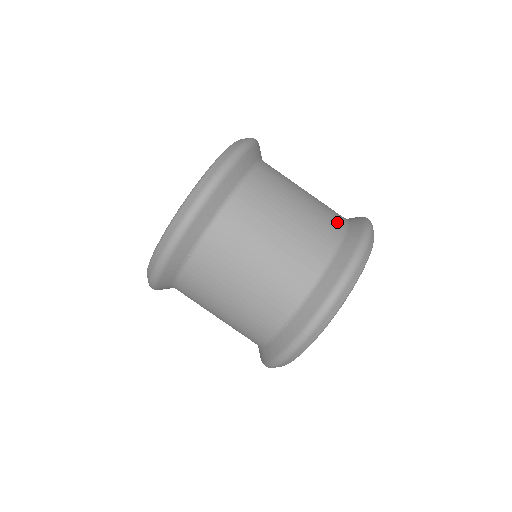
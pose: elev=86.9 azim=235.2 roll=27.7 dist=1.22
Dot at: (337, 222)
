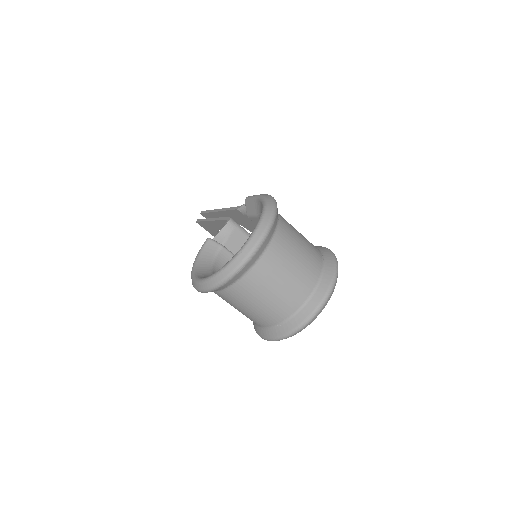
Dot at: (318, 265)
